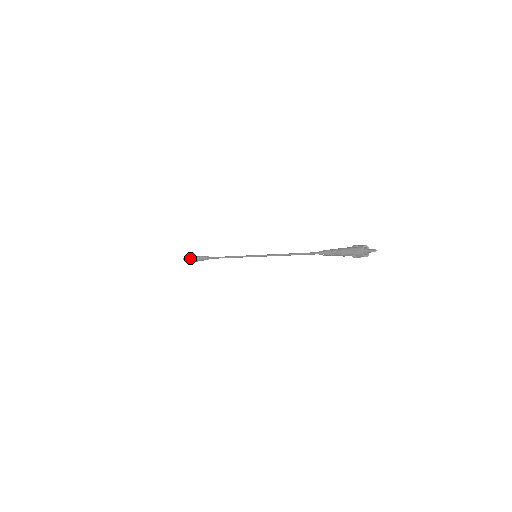
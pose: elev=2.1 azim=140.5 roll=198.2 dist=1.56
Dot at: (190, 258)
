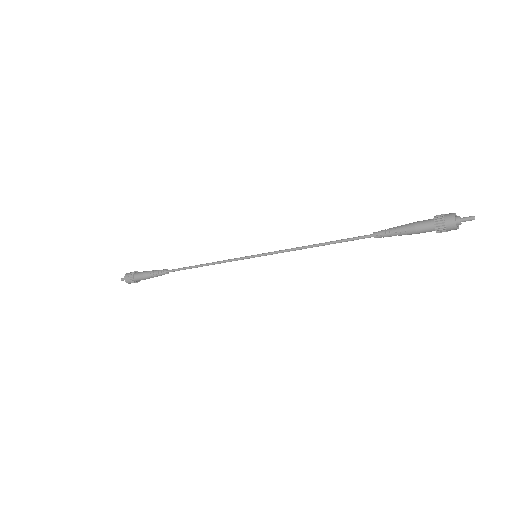
Dot at: (135, 278)
